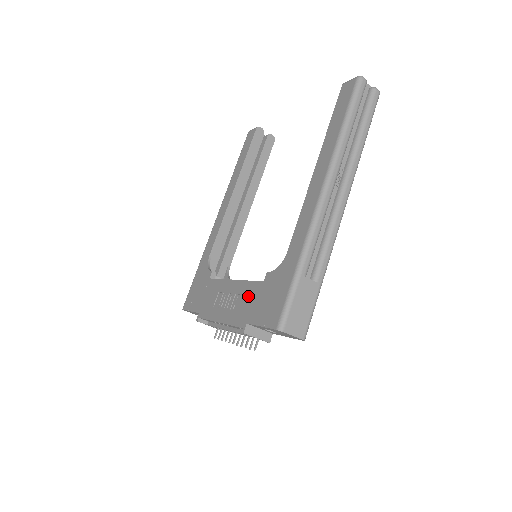
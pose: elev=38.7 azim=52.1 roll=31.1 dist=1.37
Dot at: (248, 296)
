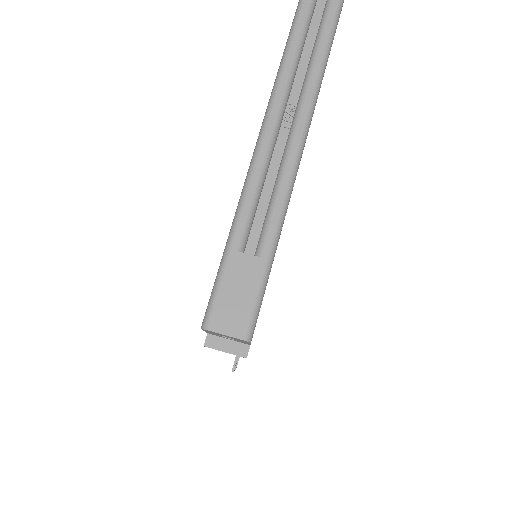
Dot at: occluded
